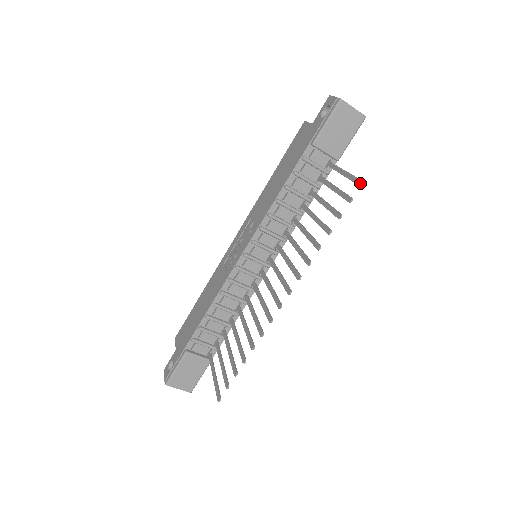
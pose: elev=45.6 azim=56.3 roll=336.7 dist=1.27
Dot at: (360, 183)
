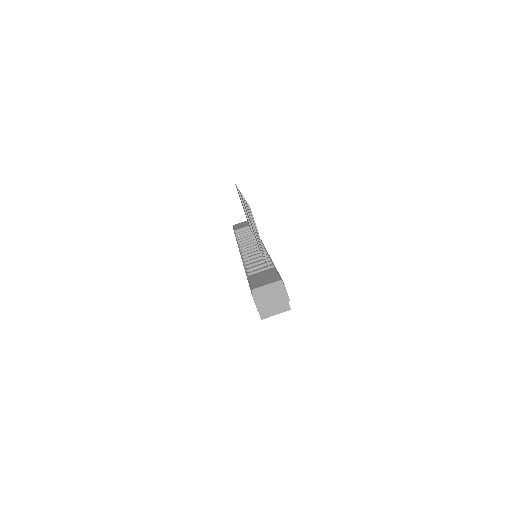
Dot at: occluded
